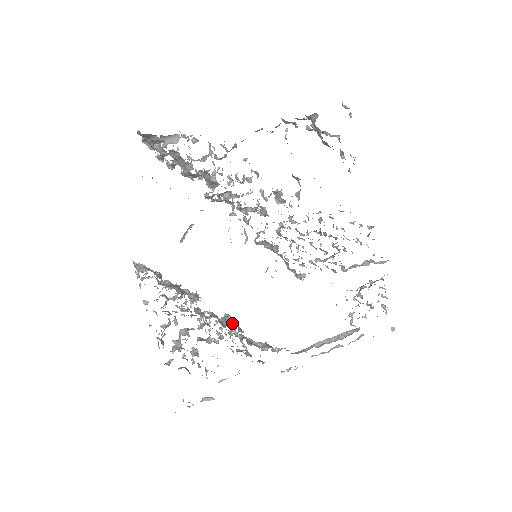
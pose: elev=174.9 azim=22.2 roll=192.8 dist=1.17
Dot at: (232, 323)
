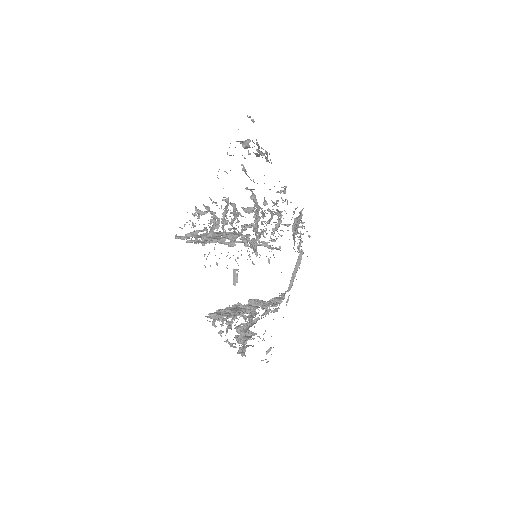
Dot at: occluded
